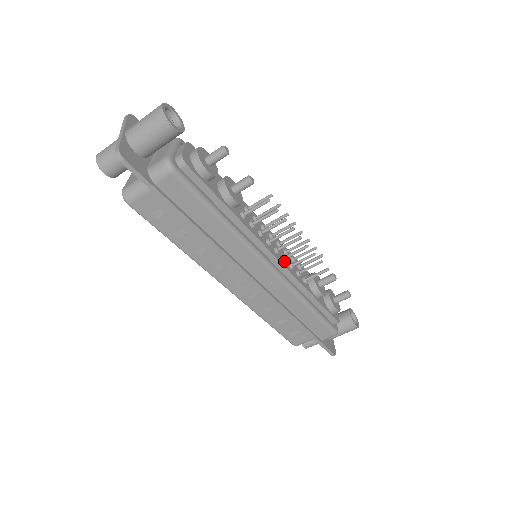
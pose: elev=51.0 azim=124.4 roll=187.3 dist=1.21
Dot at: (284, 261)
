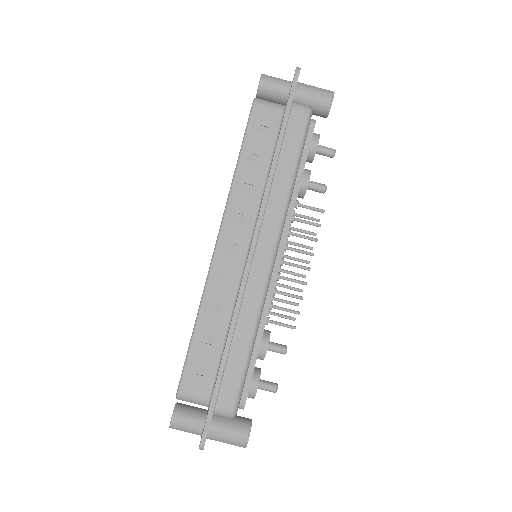
Dot at: (277, 276)
